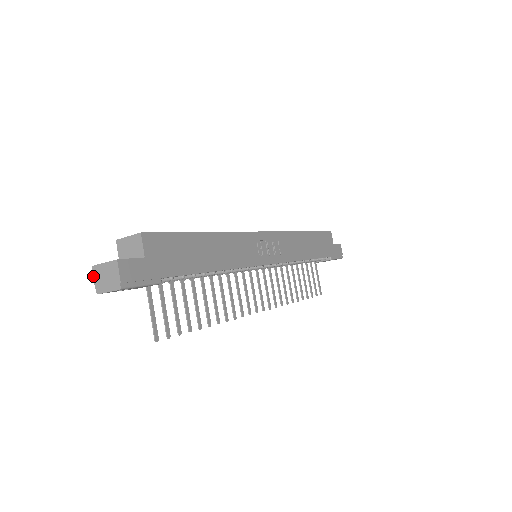
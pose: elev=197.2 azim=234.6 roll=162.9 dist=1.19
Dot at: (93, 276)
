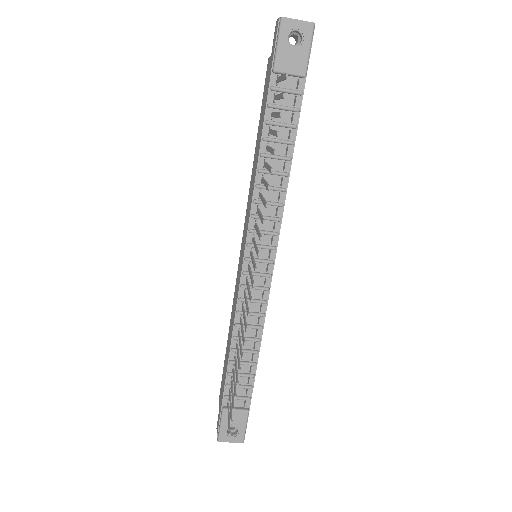
Dot at: (278, 19)
